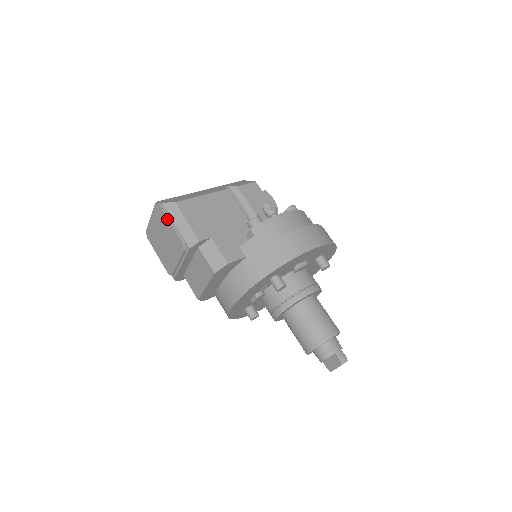
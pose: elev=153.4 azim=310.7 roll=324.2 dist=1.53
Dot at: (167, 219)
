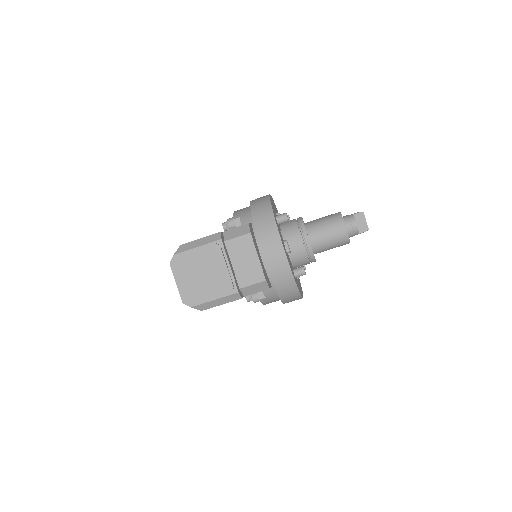
Dot at: (188, 252)
